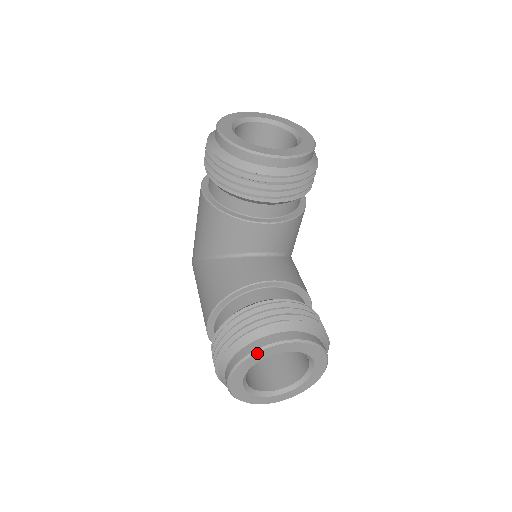
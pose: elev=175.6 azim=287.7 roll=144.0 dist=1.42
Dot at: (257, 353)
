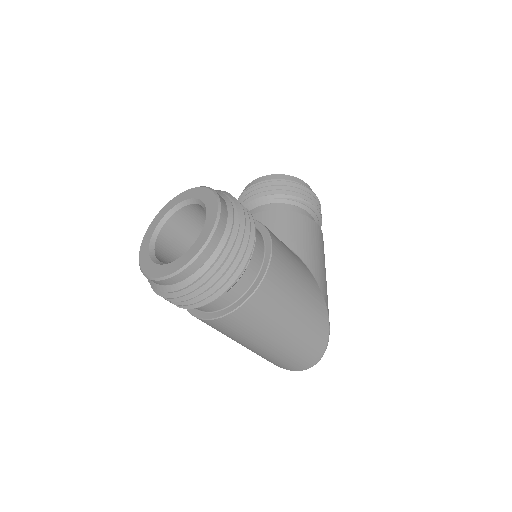
Dot at: (161, 211)
